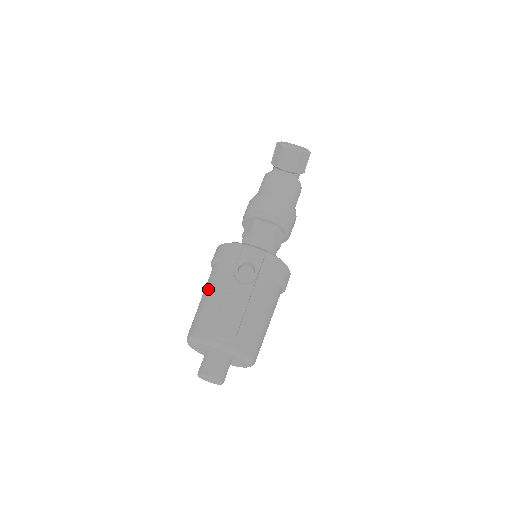
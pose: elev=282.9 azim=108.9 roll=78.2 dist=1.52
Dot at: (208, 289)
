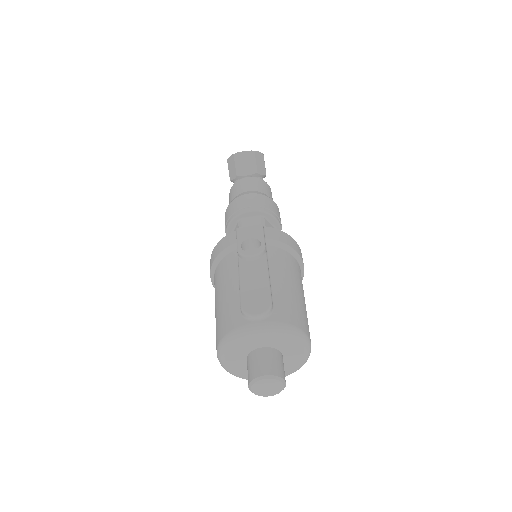
Dot at: (218, 291)
